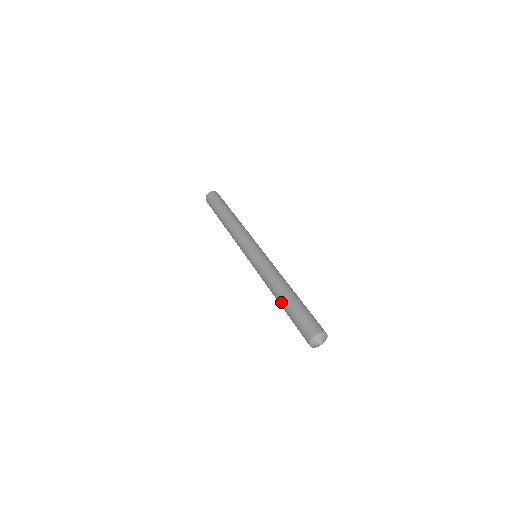
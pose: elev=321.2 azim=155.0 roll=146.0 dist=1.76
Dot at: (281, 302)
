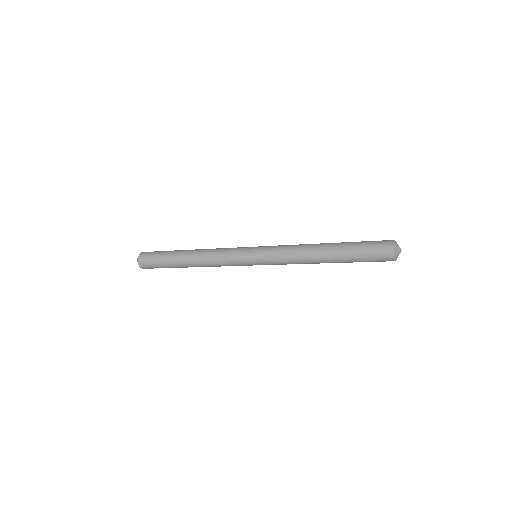
Dot at: (331, 248)
